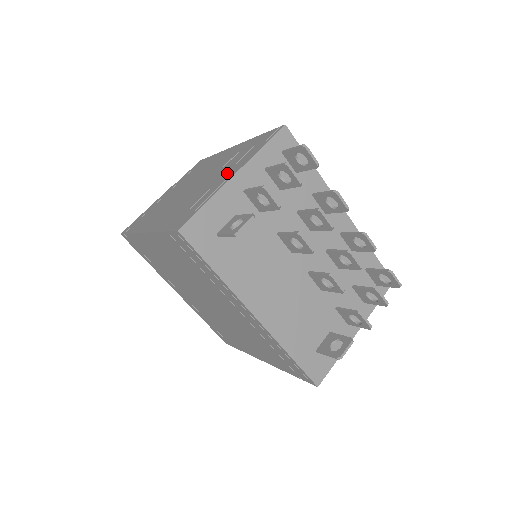
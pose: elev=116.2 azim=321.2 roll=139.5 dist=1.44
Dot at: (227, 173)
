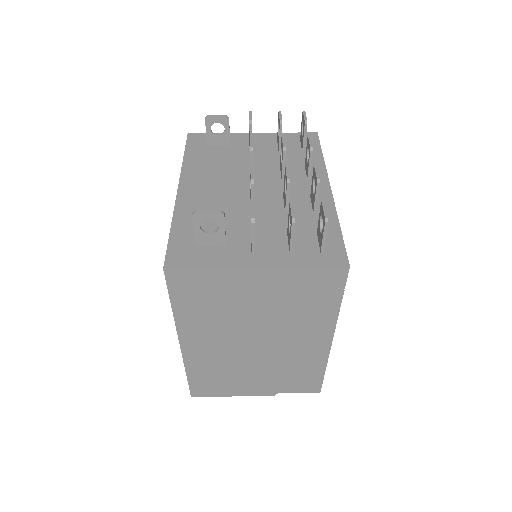
Dot at: occluded
